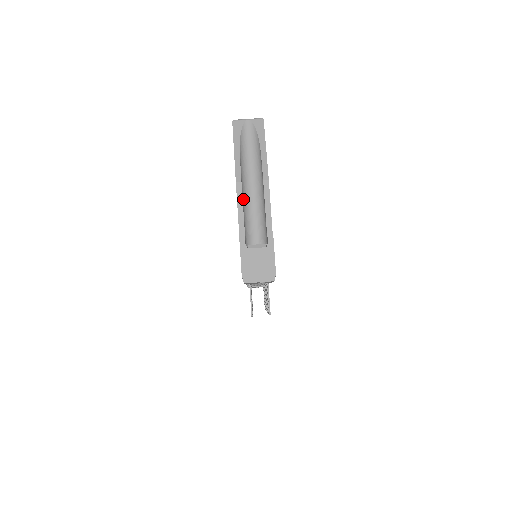
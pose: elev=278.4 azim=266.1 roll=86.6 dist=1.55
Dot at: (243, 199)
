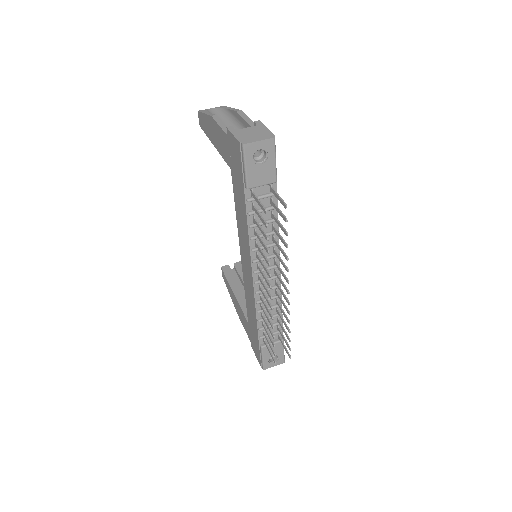
Dot at: occluded
